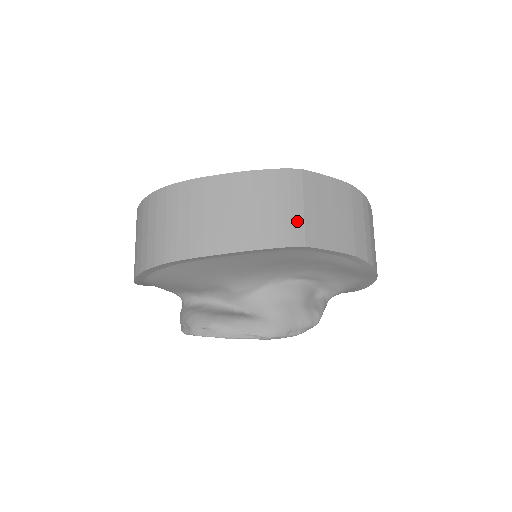
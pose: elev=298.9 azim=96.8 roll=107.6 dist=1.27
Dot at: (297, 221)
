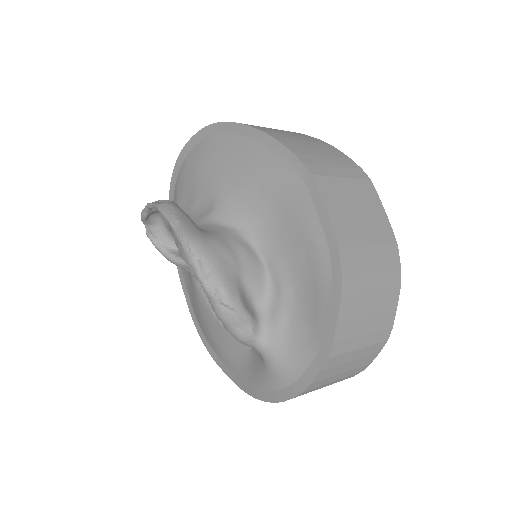
Dot at: (327, 170)
